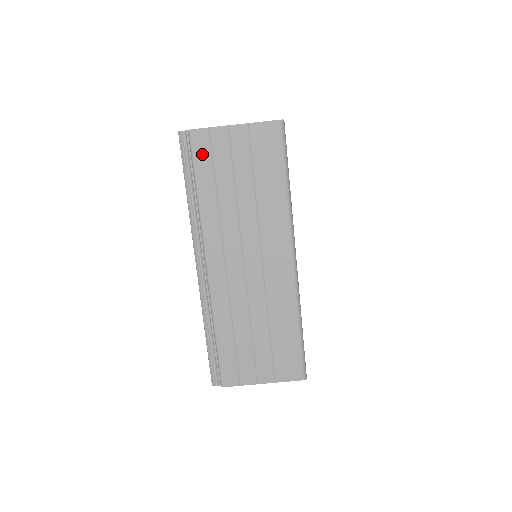
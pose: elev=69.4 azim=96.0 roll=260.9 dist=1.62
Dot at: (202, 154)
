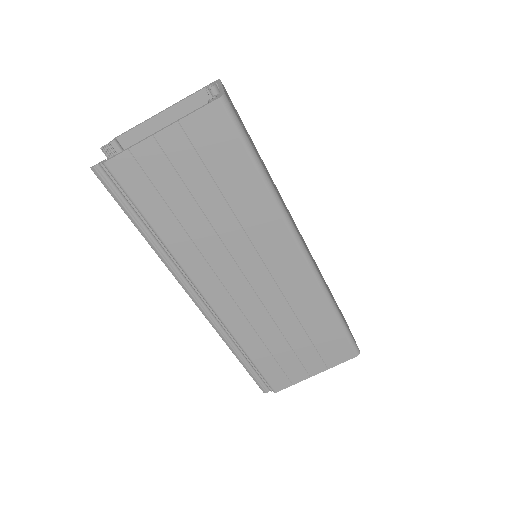
Dot at: (137, 185)
